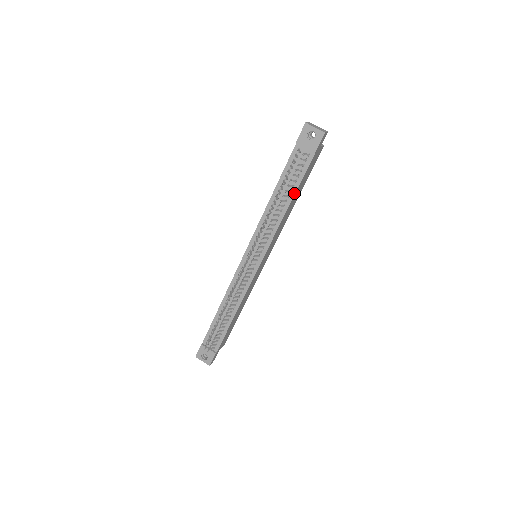
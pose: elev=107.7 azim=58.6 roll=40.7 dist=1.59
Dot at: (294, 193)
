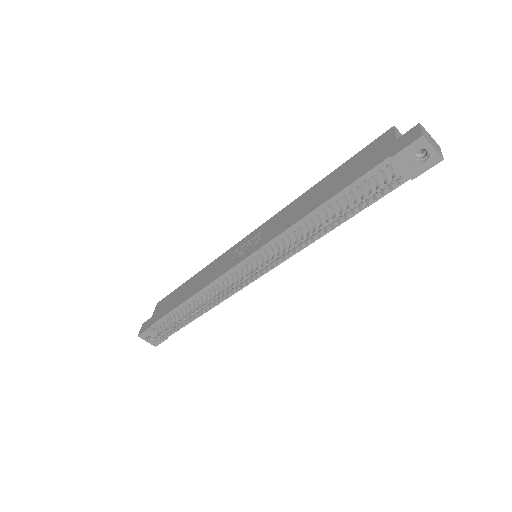
Dot at: occluded
